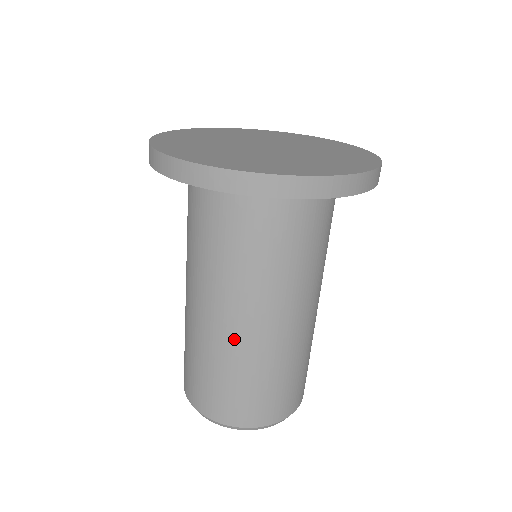
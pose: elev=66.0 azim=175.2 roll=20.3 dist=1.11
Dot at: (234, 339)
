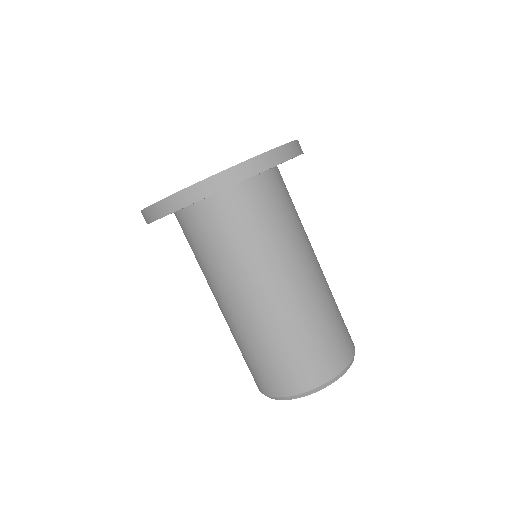
Dot at: (304, 296)
